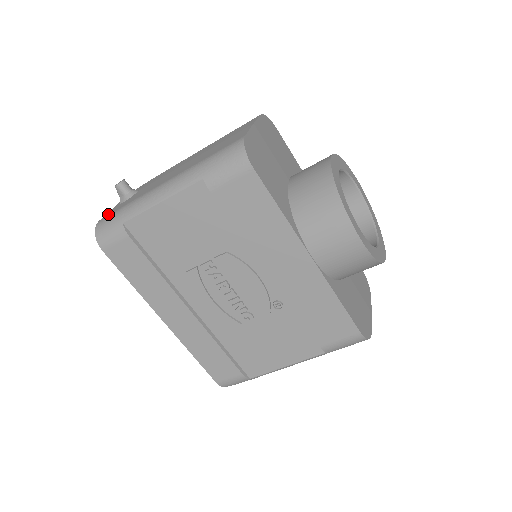
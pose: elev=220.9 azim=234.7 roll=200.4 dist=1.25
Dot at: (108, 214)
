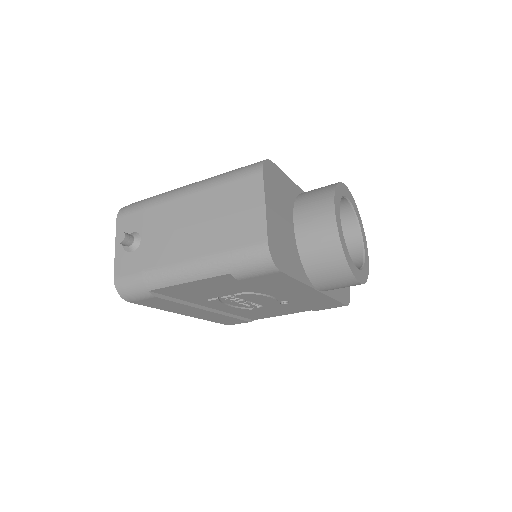
Dot at: (122, 271)
